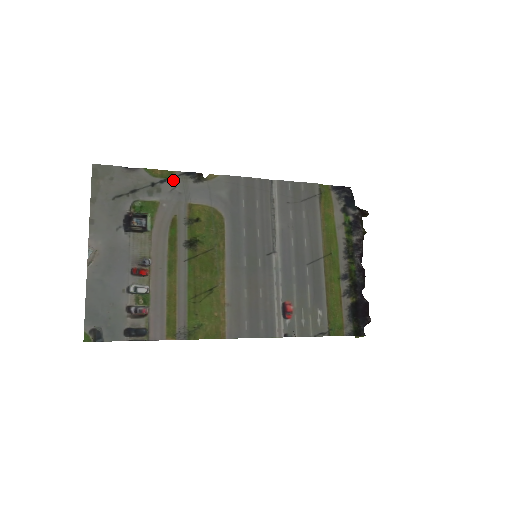
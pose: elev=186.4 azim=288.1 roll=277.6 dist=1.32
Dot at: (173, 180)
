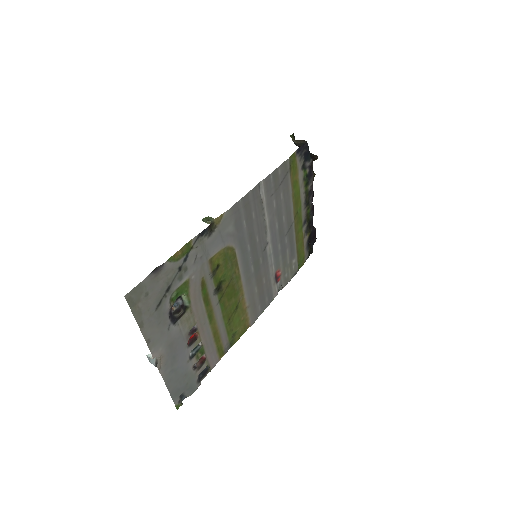
Dot at: (193, 250)
